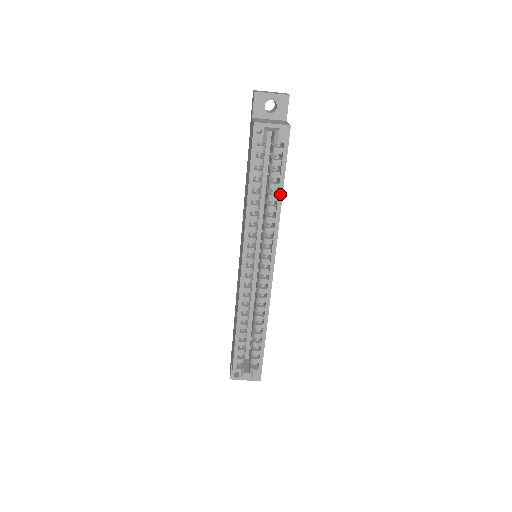
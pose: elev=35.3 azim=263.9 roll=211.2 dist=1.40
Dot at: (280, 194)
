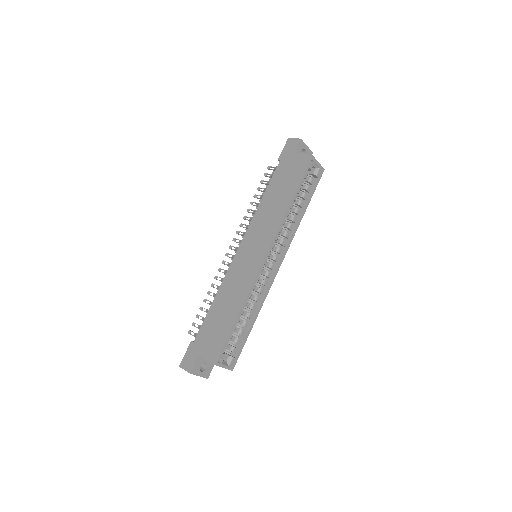
Dot at: (304, 211)
